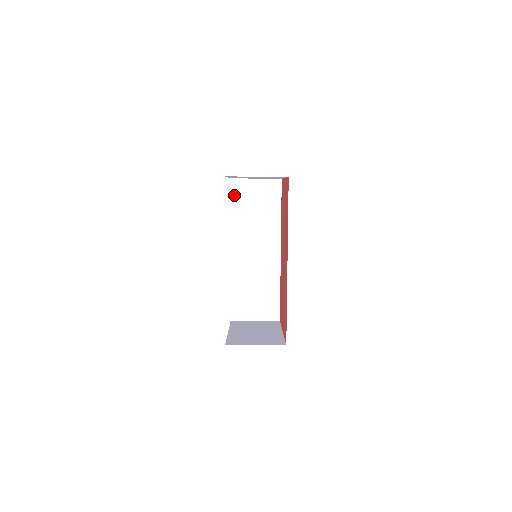
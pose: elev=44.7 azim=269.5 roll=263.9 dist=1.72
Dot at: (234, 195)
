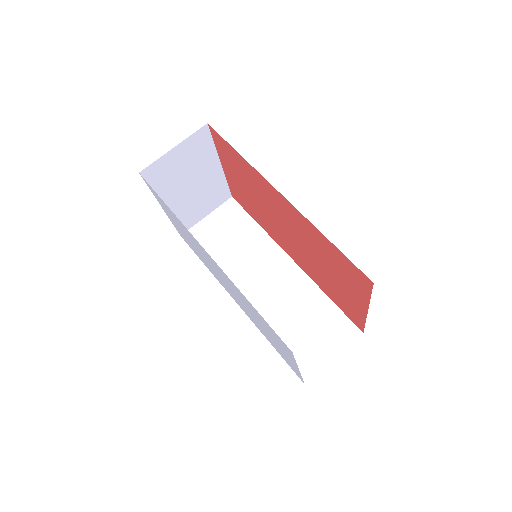
Dot at: occluded
